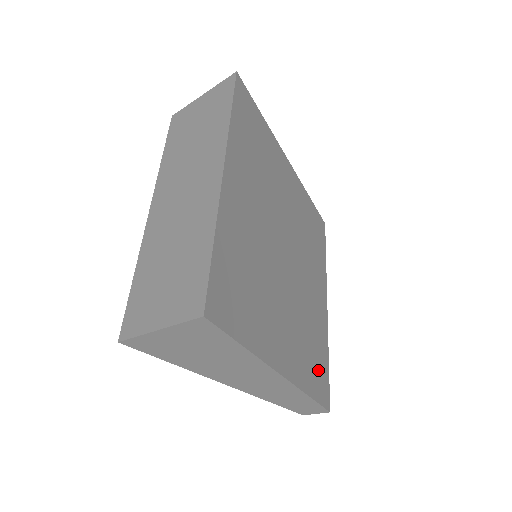
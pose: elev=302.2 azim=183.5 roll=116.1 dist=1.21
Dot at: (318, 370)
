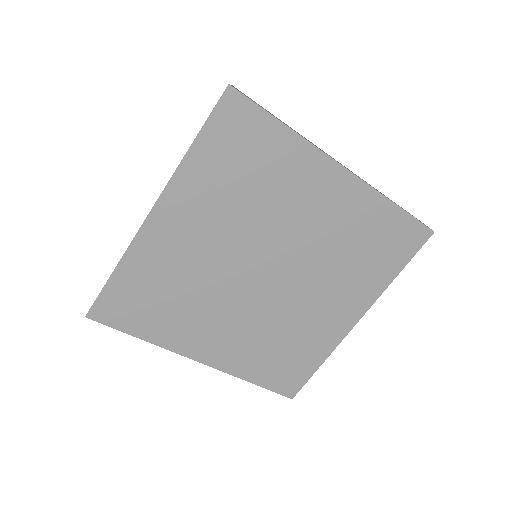
Dot at: (285, 368)
